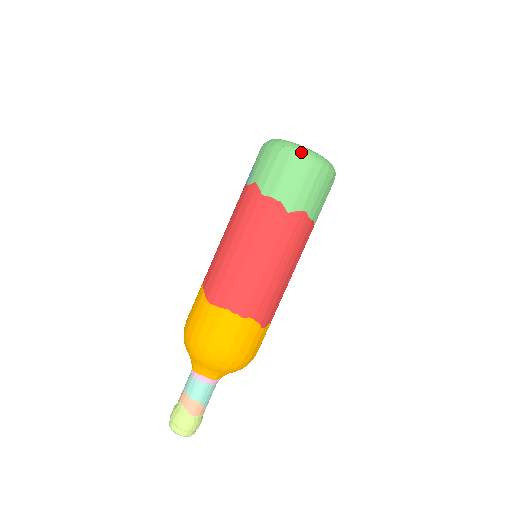
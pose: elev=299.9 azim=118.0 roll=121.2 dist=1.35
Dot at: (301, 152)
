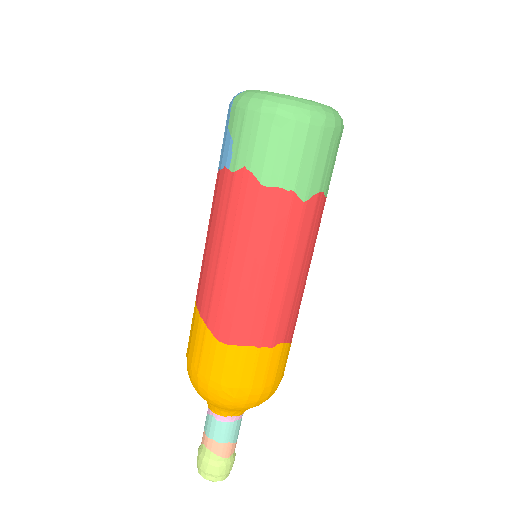
Dot at: (306, 111)
